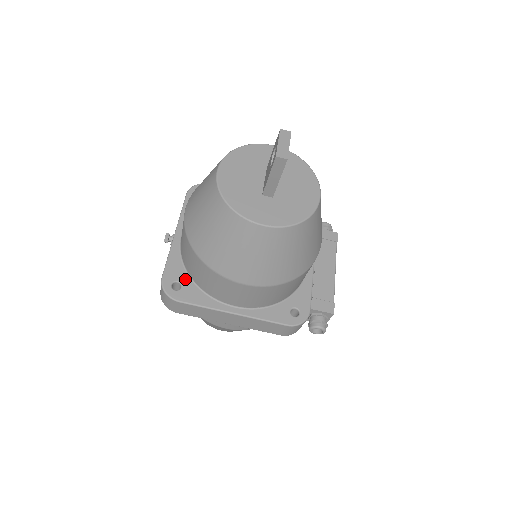
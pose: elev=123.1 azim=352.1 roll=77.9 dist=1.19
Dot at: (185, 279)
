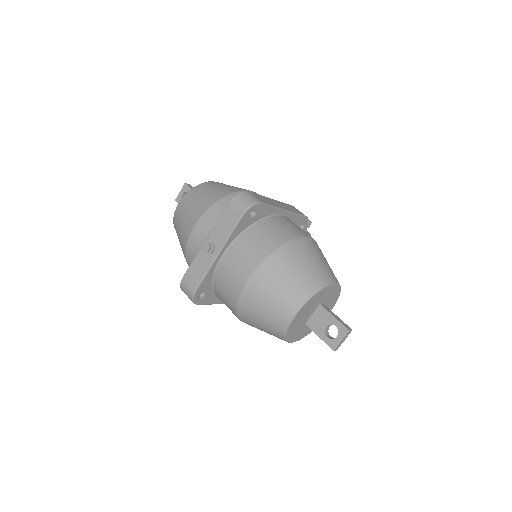
Dot at: (209, 290)
